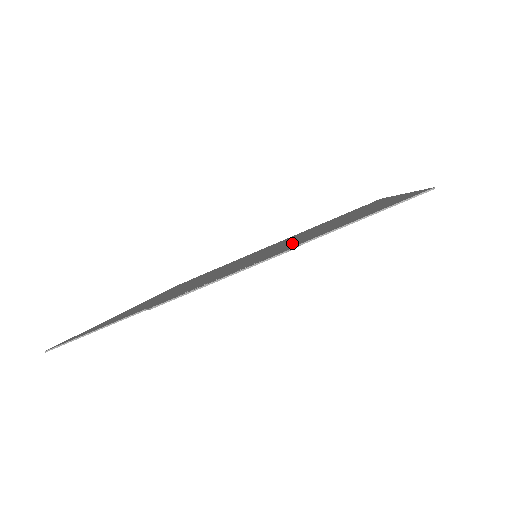
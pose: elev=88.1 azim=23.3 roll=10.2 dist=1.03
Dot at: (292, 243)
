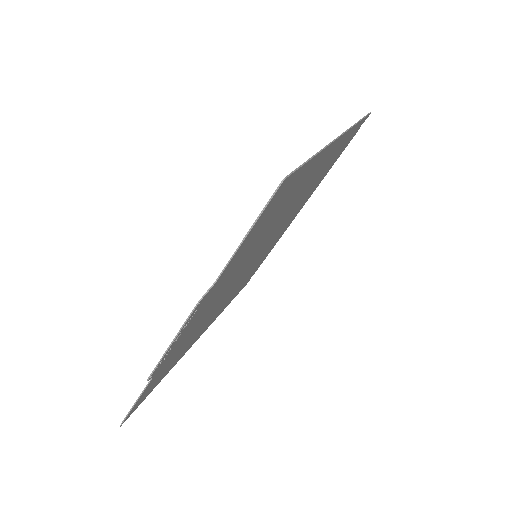
Dot at: occluded
